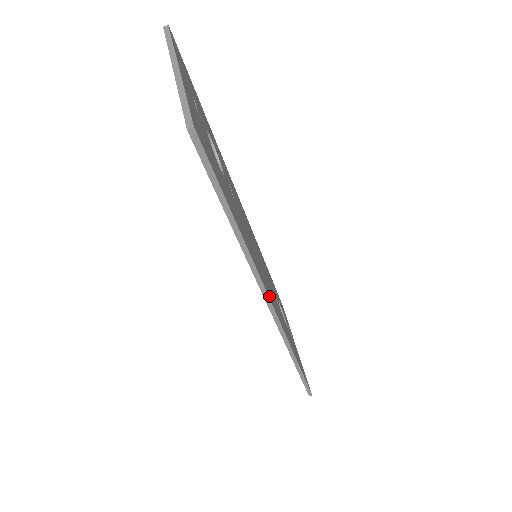
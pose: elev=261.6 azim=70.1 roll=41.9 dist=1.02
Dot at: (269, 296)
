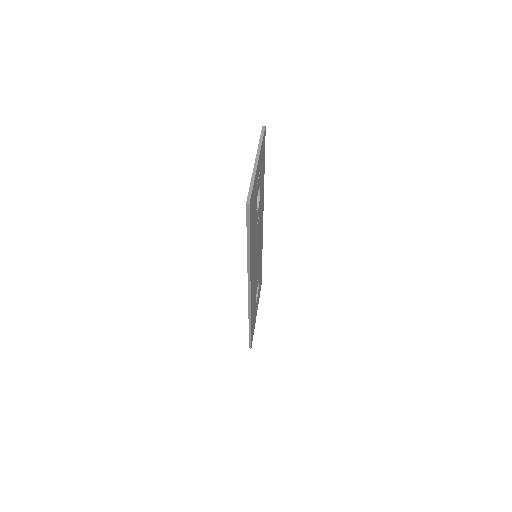
Dot at: (251, 283)
